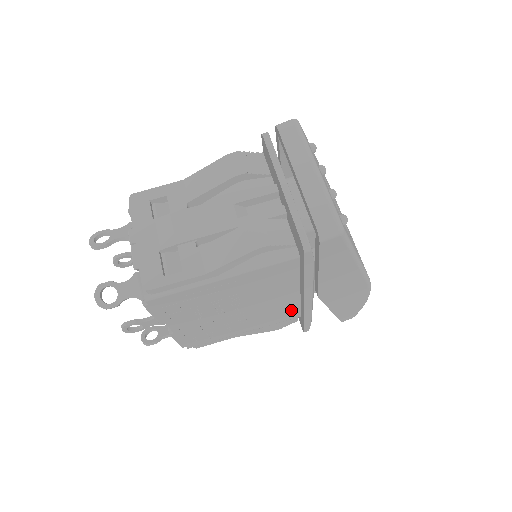
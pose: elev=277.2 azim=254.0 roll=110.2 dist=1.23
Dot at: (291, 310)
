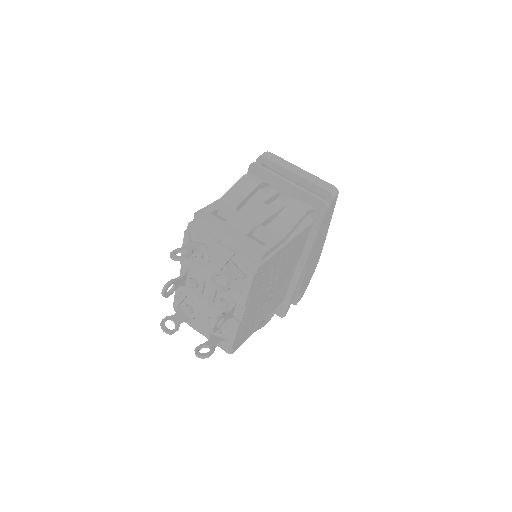
Dot at: (285, 291)
